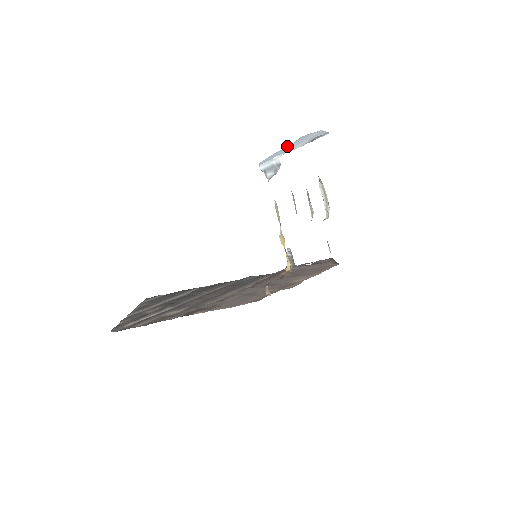
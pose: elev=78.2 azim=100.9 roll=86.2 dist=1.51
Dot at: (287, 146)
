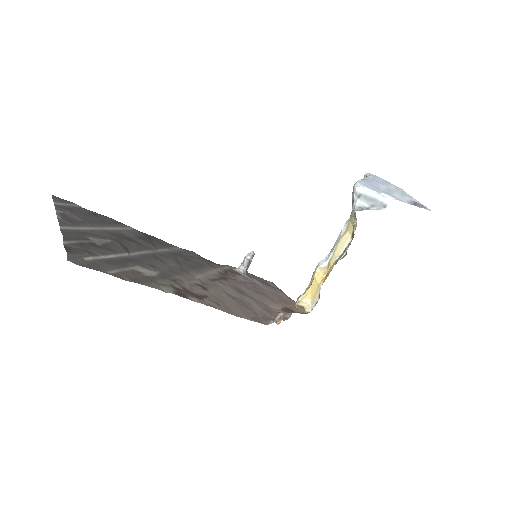
Dot at: (374, 180)
